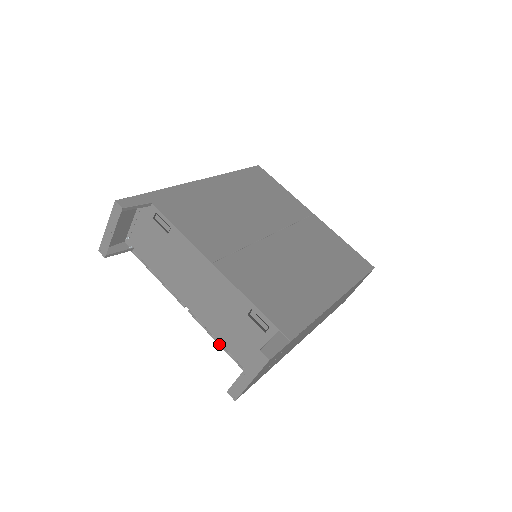
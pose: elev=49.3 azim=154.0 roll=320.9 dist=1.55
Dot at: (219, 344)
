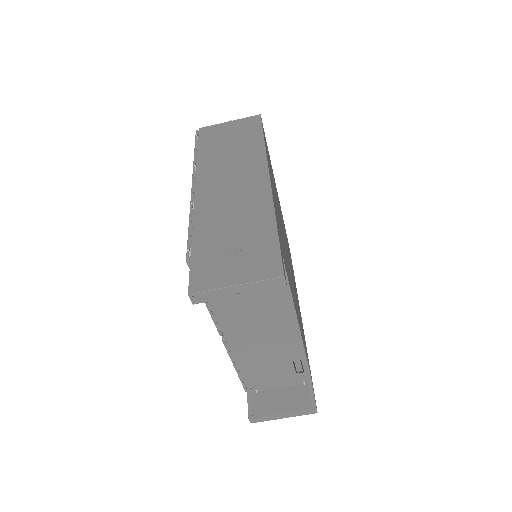
Dot at: (235, 367)
